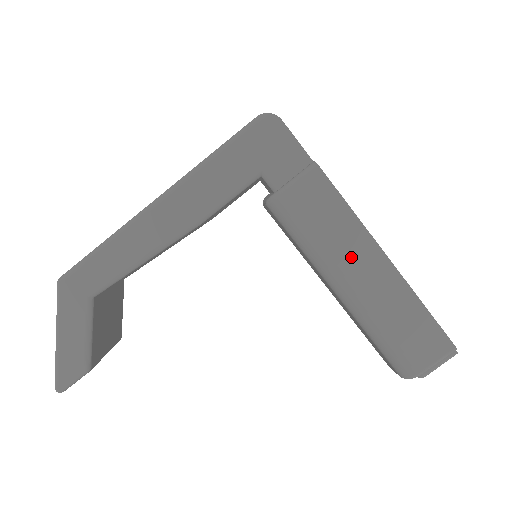
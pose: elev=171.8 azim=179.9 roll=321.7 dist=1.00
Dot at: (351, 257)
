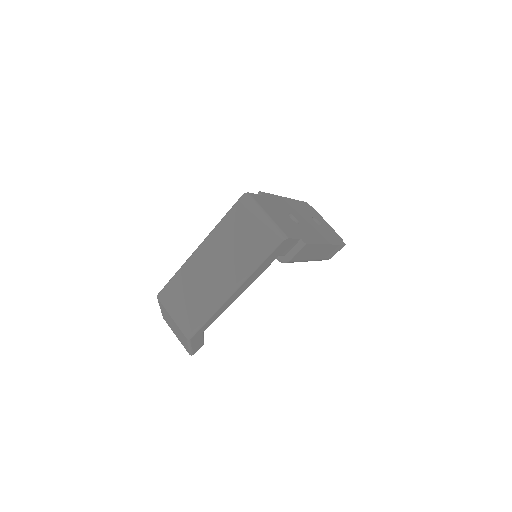
Dot at: (314, 254)
